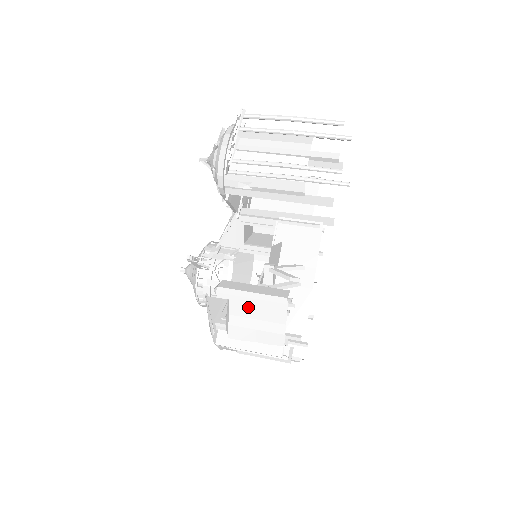
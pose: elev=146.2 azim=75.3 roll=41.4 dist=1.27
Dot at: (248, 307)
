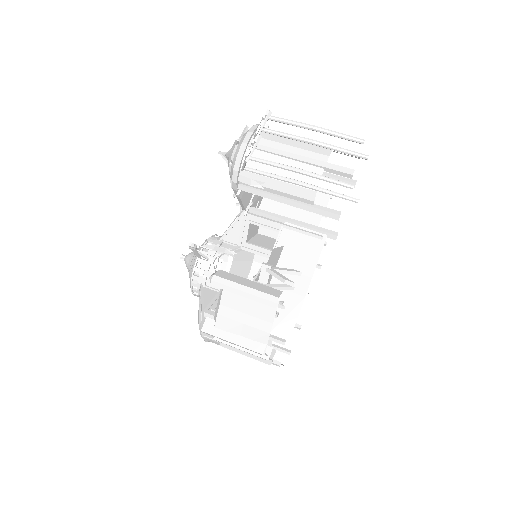
Dot at: (239, 300)
